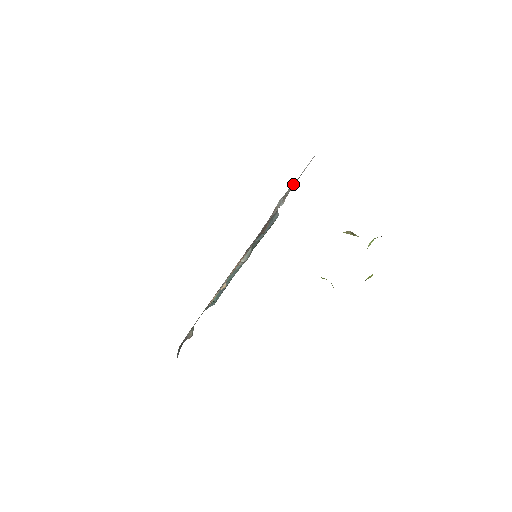
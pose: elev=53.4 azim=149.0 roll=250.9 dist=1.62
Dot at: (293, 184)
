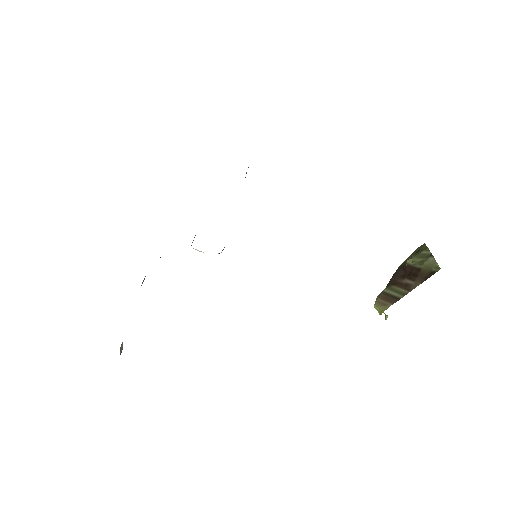
Dot at: occluded
